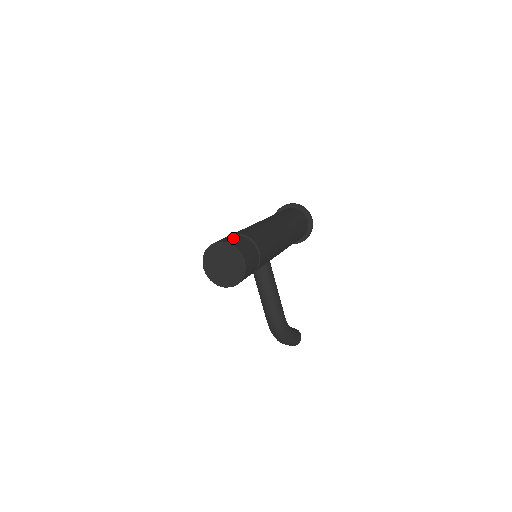
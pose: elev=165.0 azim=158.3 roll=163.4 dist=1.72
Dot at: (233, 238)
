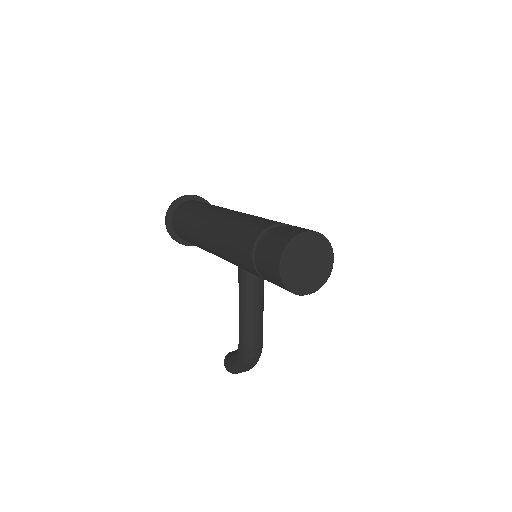
Dot at: occluded
